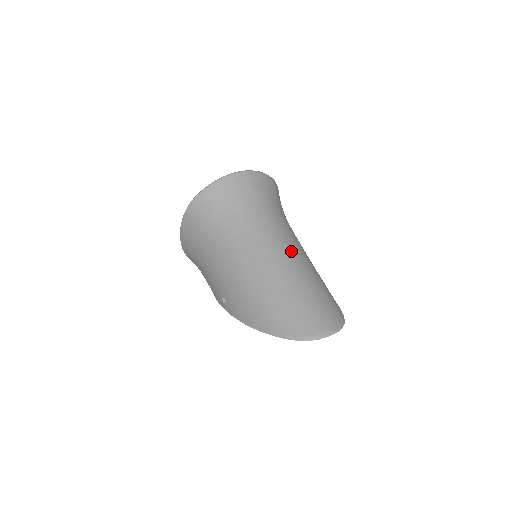
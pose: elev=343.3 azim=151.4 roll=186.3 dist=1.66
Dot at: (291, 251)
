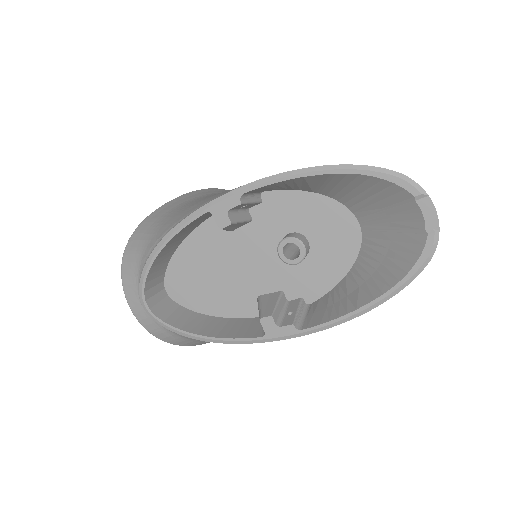
Dot at: occluded
